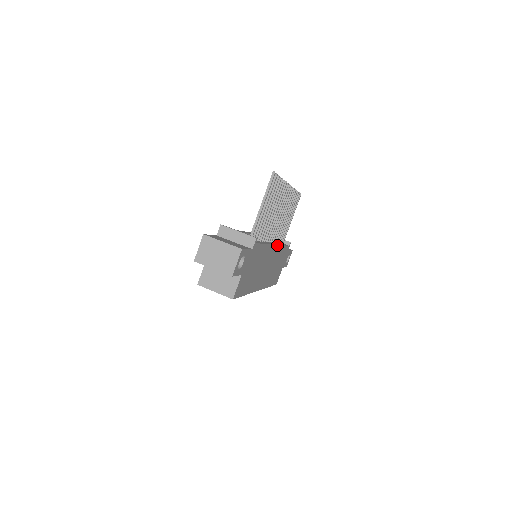
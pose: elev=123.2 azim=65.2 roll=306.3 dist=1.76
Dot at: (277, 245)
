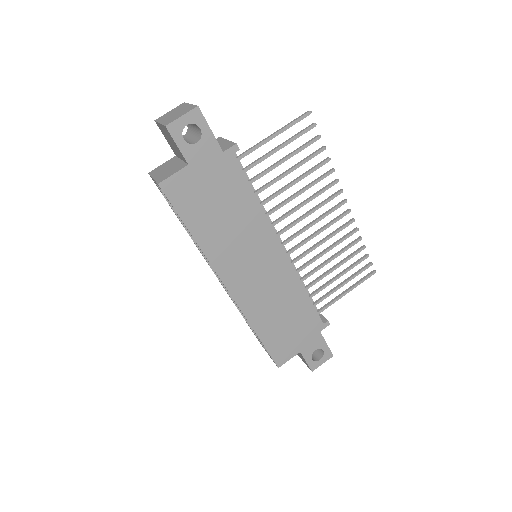
Dot at: (290, 261)
